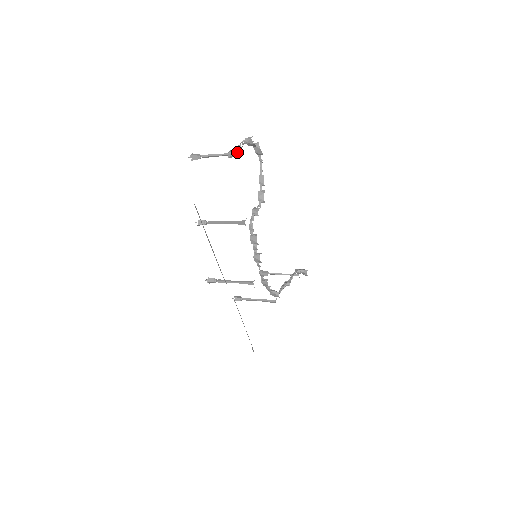
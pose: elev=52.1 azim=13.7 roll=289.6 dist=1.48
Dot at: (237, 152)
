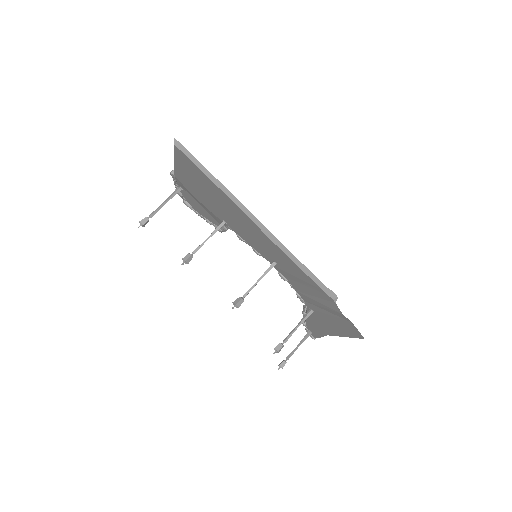
Dot at: (176, 190)
